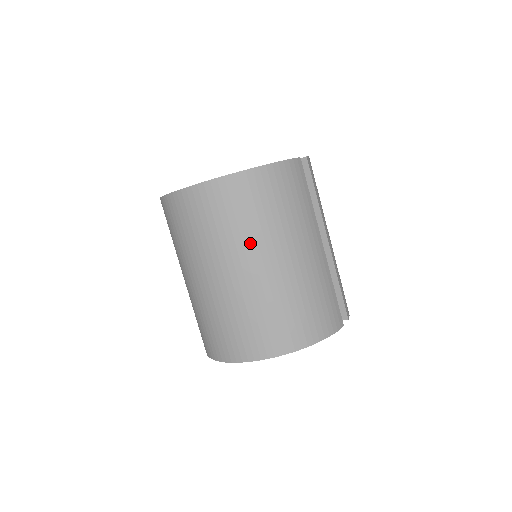
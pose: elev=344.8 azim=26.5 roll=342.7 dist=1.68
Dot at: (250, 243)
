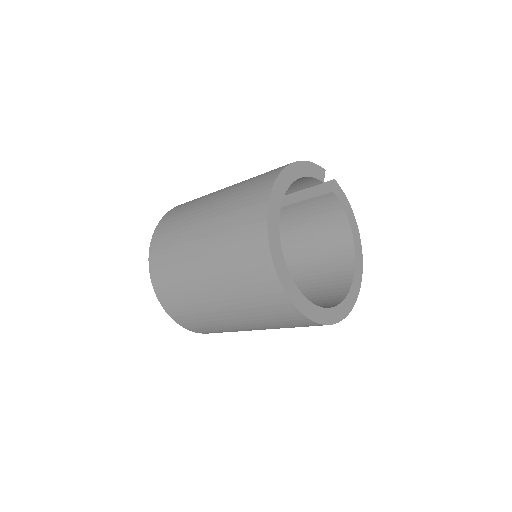
Dot at: (203, 199)
